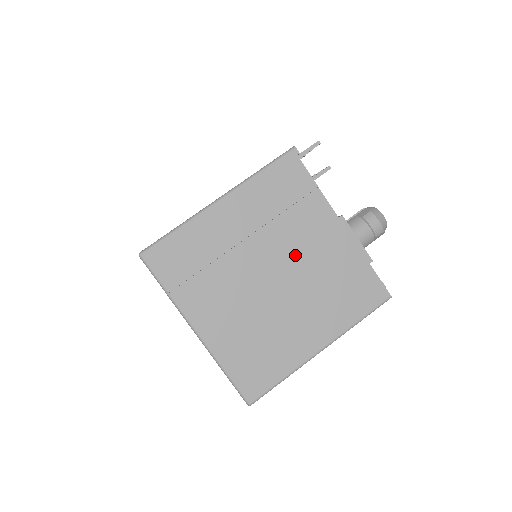
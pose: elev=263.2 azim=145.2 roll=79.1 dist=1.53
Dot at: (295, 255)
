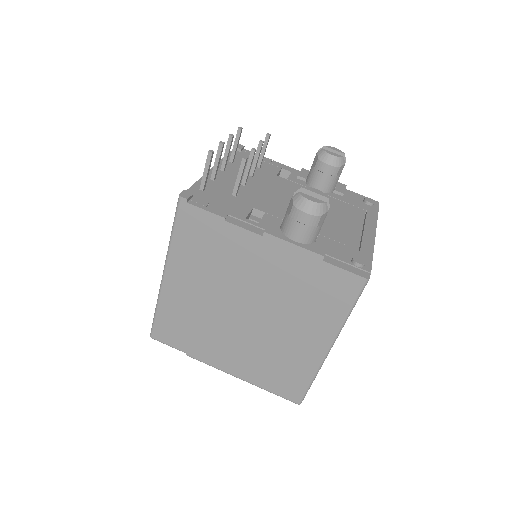
Dot at: (250, 288)
